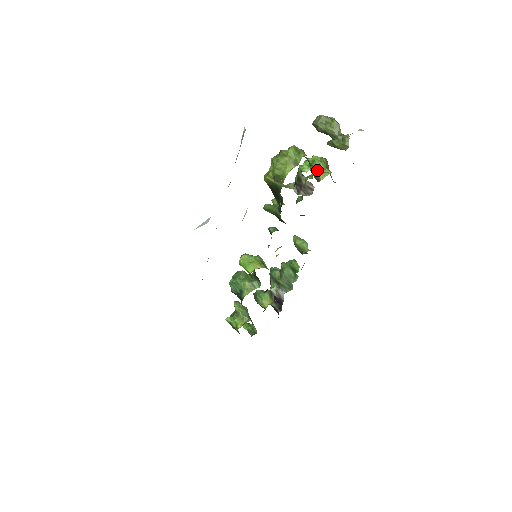
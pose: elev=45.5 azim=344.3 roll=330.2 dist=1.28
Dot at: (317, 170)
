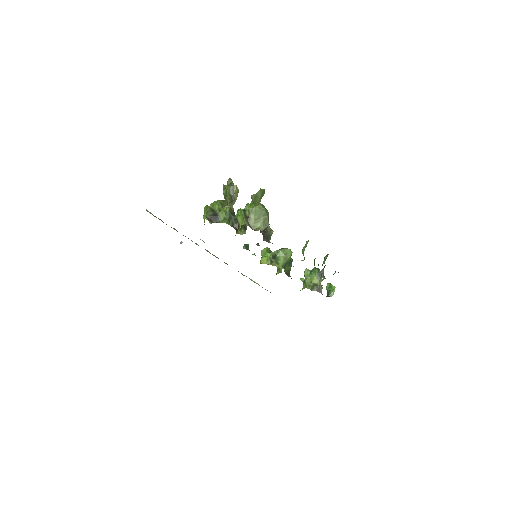
Dot at: (240, 219)
